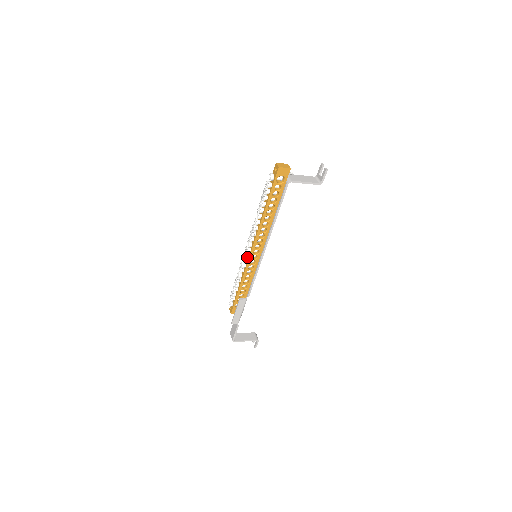
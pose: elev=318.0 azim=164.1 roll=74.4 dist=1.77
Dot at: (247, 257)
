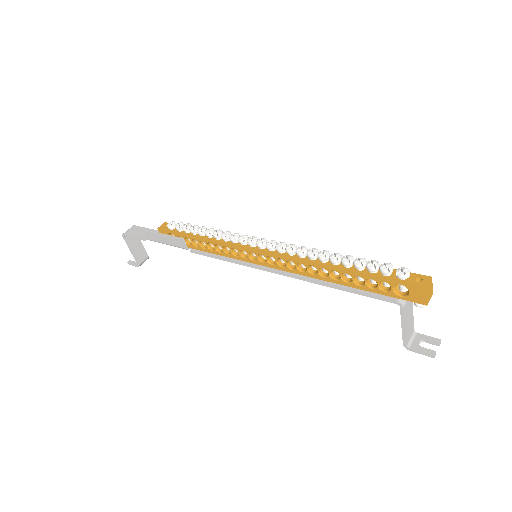
Dot at: occluded
